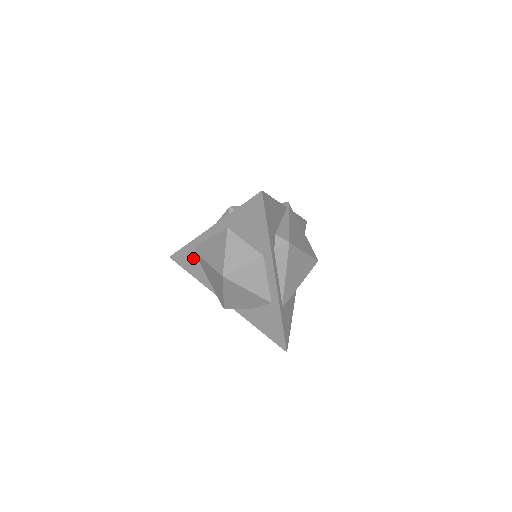
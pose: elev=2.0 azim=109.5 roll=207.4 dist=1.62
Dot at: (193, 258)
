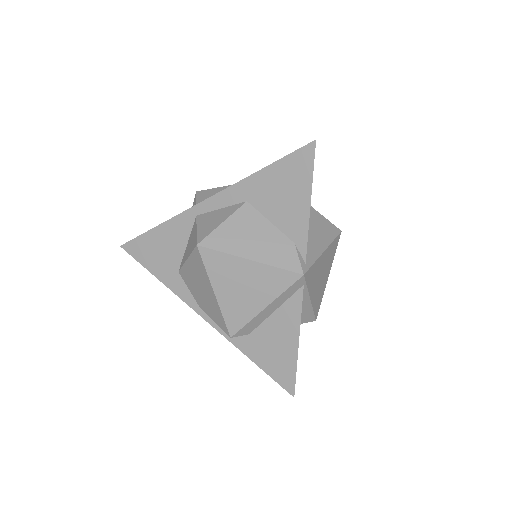
Dot at: occluded
